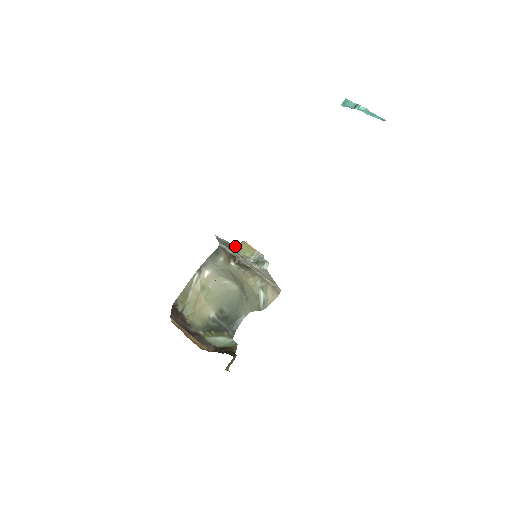
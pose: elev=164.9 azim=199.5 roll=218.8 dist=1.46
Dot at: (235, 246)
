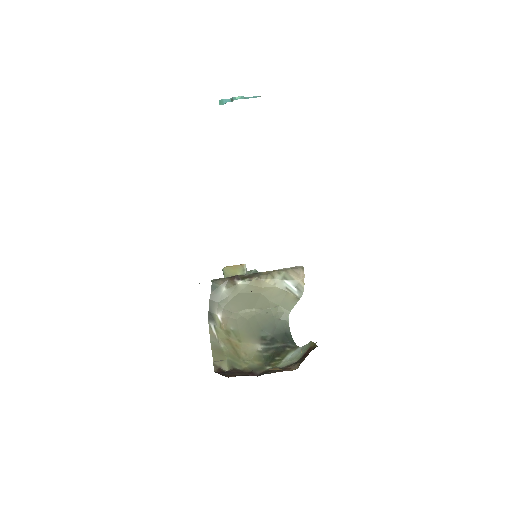
Dot at: occluded
